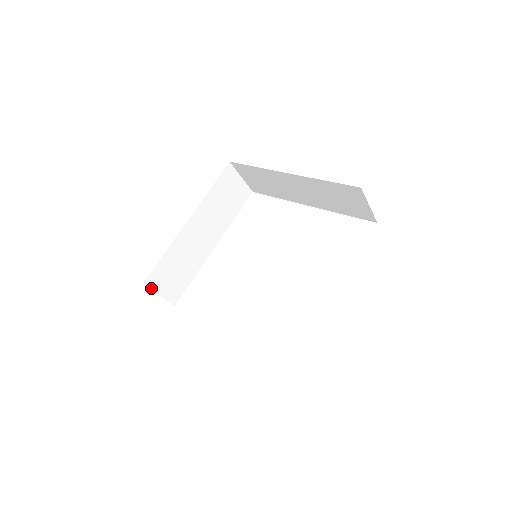
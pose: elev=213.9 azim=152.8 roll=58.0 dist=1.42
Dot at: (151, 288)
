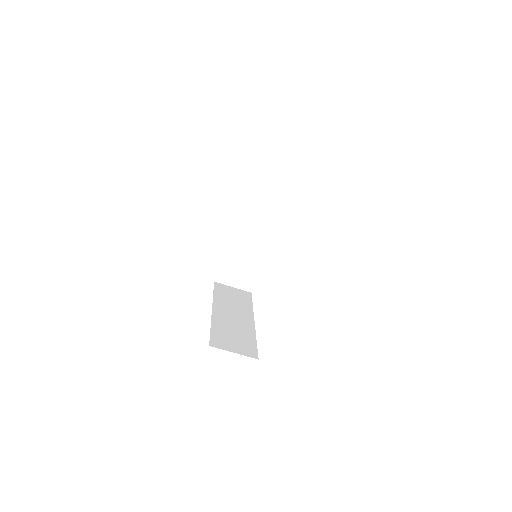
Dot at: (223, 283)
